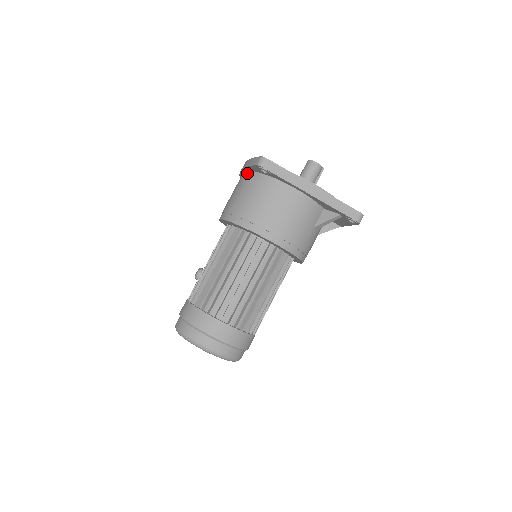
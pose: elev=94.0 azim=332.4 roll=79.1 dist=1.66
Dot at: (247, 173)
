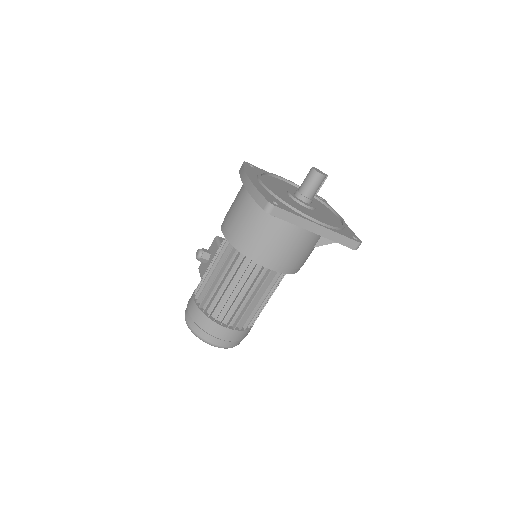
Dot at: occluded
